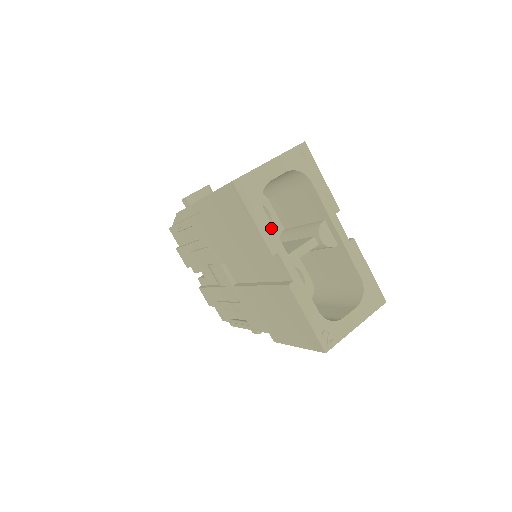
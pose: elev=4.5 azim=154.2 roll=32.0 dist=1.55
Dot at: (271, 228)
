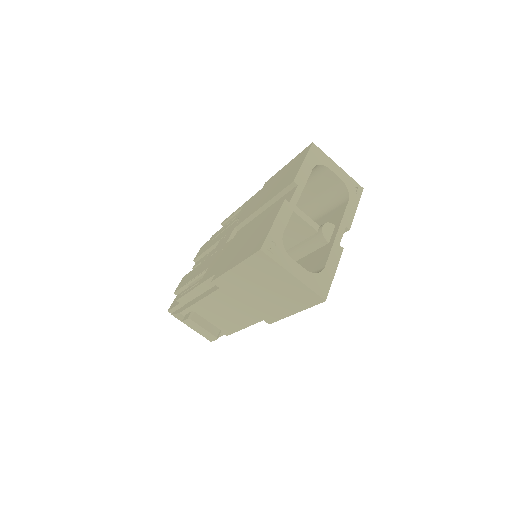
Dot at: (307, 176)
